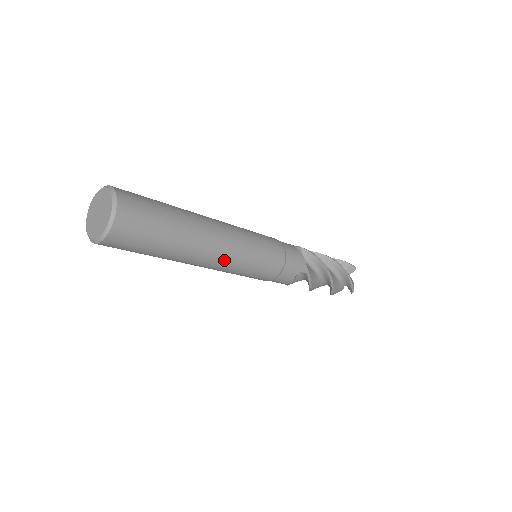
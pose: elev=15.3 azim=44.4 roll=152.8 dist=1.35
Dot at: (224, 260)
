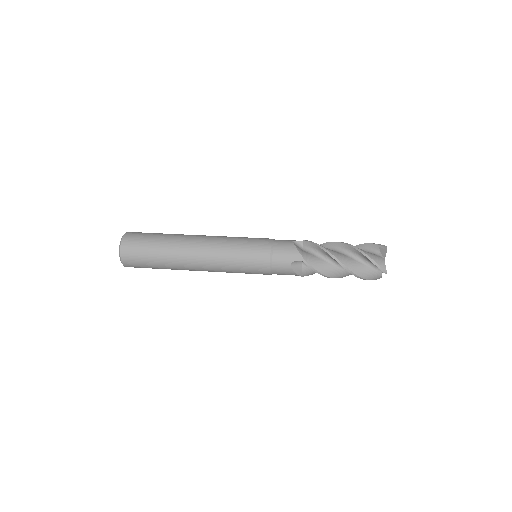
Dot at: occluded
